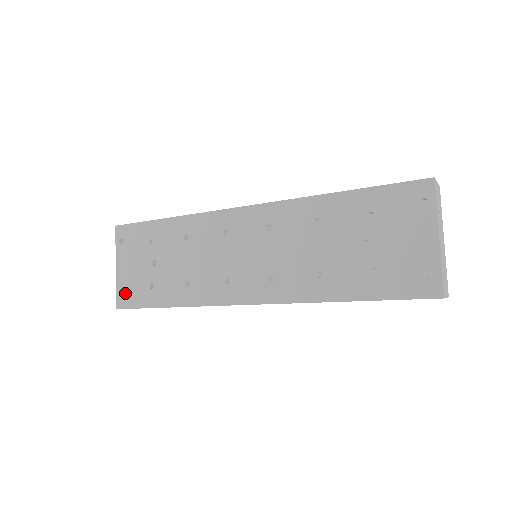
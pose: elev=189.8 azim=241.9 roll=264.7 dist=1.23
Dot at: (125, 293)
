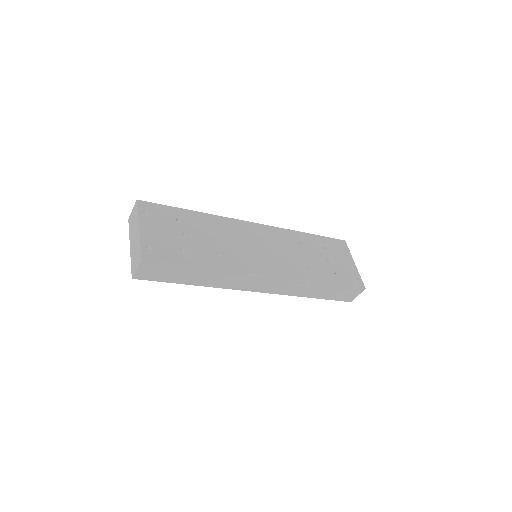
Dot at: (152, 249)
